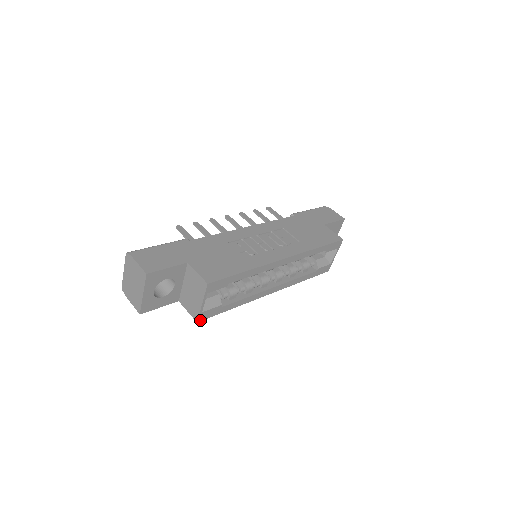
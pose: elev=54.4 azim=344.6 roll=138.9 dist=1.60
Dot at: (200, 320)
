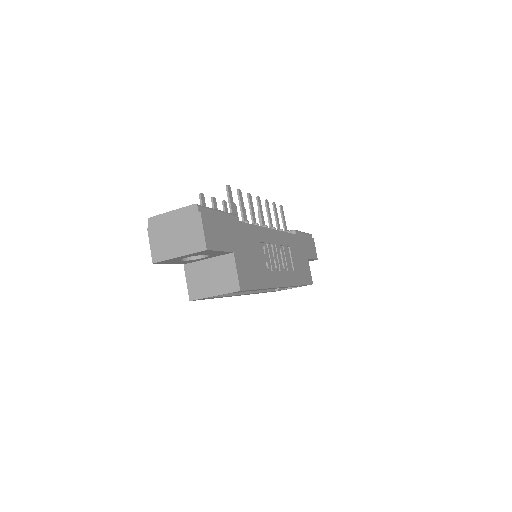
Dot at: (193, 300)
